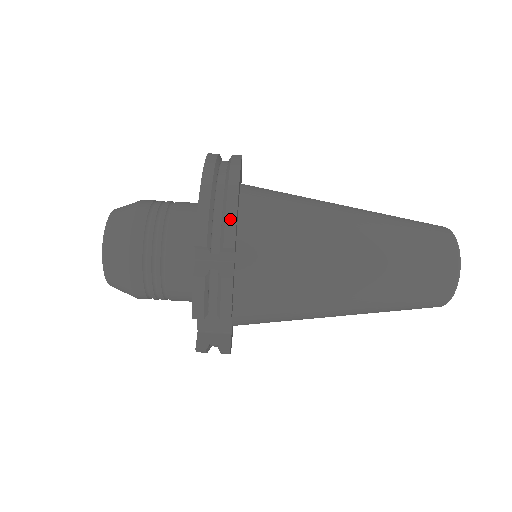
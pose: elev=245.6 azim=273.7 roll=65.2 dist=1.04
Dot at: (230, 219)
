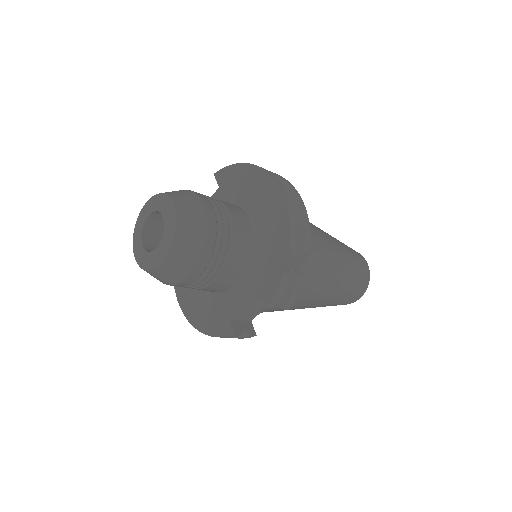
Dot at: (307, 230)
